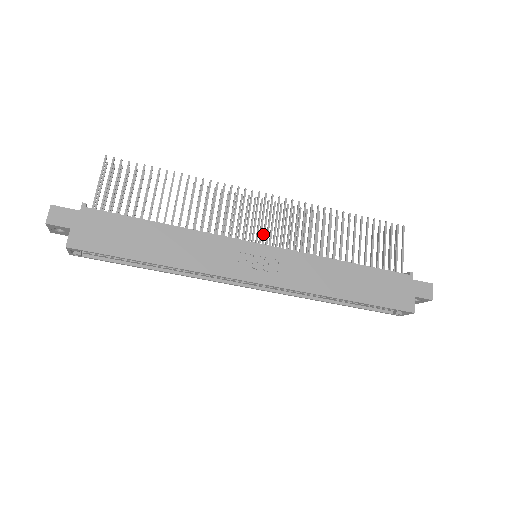
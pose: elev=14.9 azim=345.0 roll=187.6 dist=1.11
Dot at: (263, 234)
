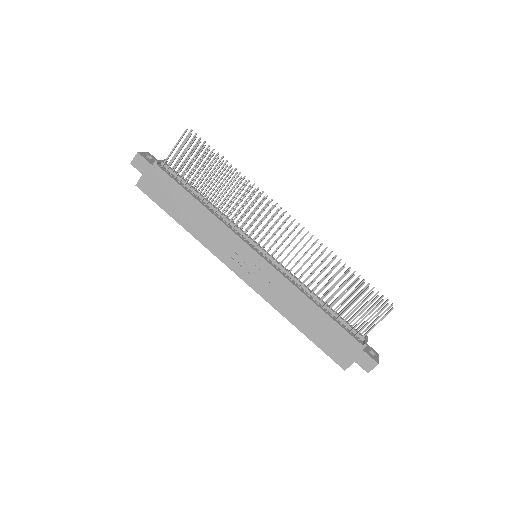
Dot at: occluded
